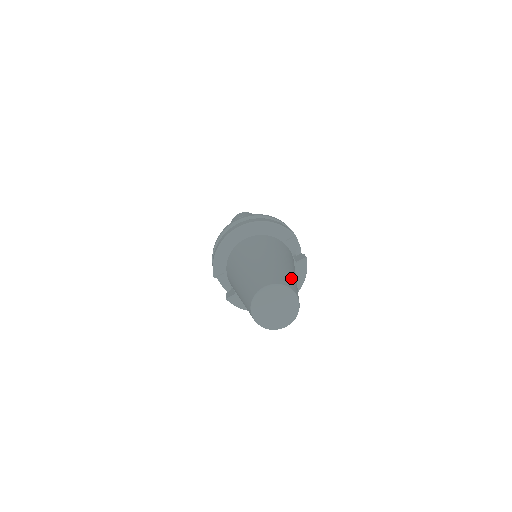
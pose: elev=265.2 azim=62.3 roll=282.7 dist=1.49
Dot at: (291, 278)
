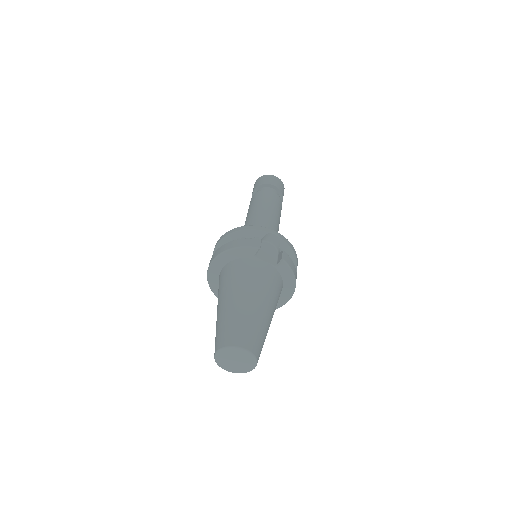
Dot at: (243, 324)
